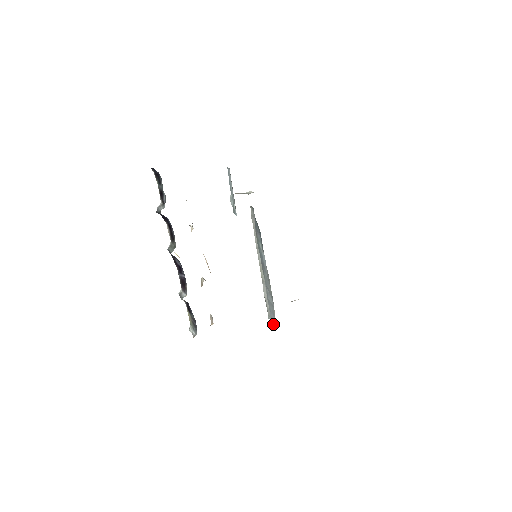
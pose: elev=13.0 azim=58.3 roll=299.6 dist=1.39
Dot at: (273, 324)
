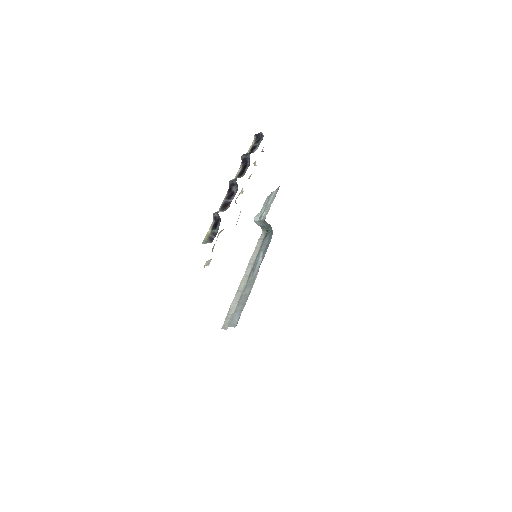
Dot at: (231, 325)
